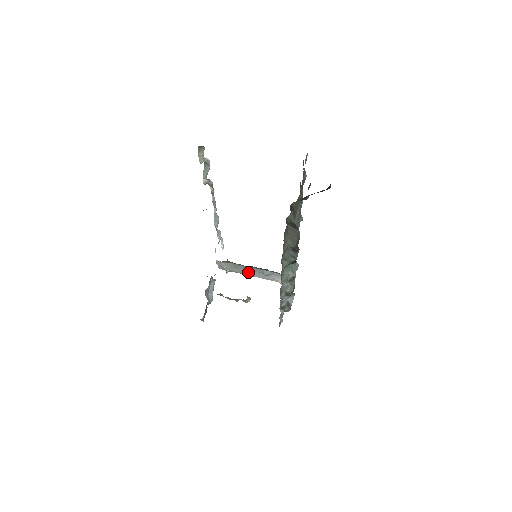
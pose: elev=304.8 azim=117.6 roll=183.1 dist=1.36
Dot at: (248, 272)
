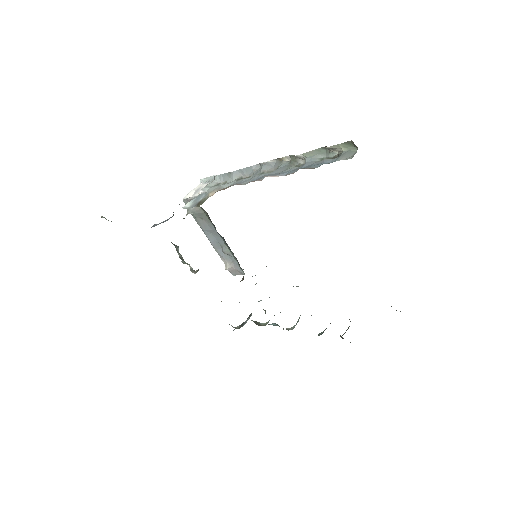
Dot at: (208, 232)
